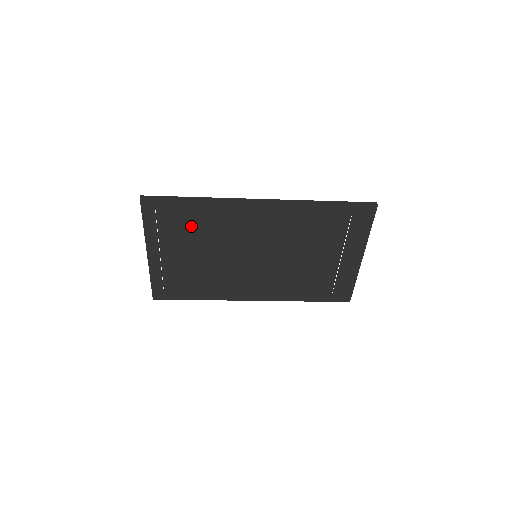
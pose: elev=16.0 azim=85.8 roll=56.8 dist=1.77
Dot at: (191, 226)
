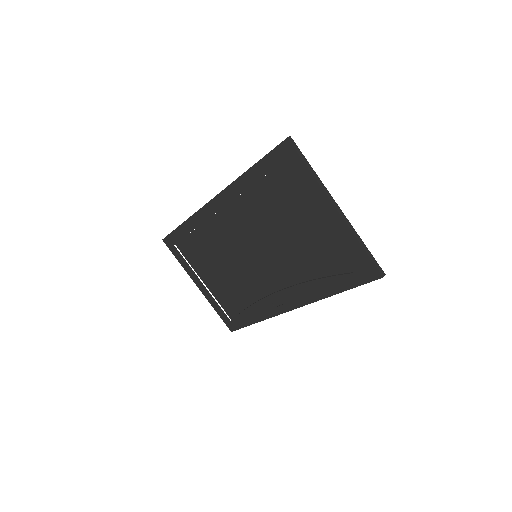
Dot at: (199, 248)
